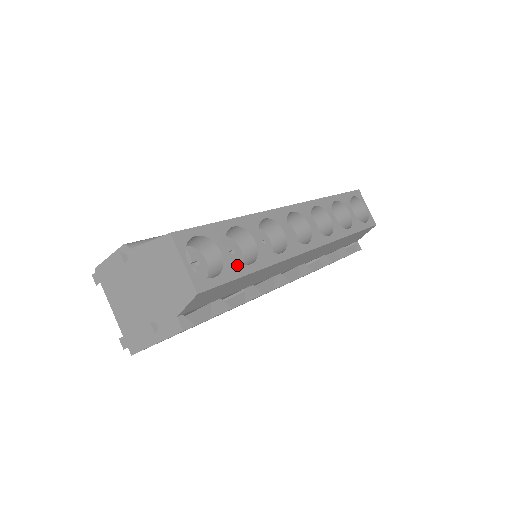
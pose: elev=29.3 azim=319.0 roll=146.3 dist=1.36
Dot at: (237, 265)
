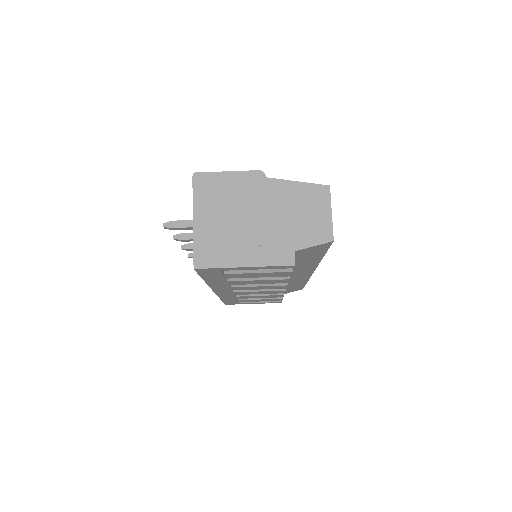
Dot at: occluded
